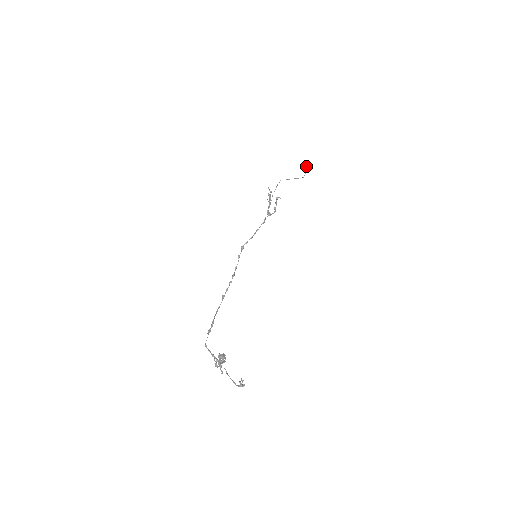
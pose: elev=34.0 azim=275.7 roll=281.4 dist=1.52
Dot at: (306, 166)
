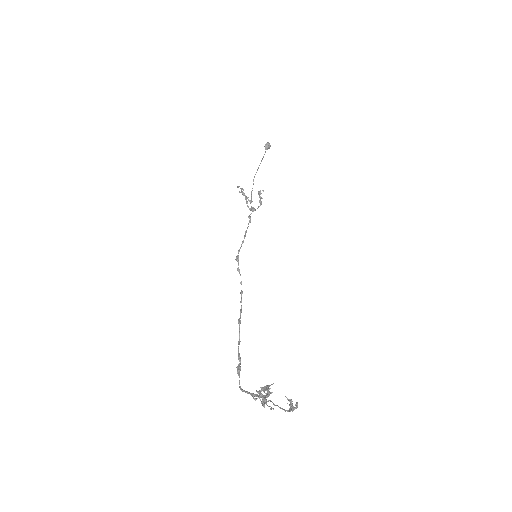
Dot at: (268, 143)
